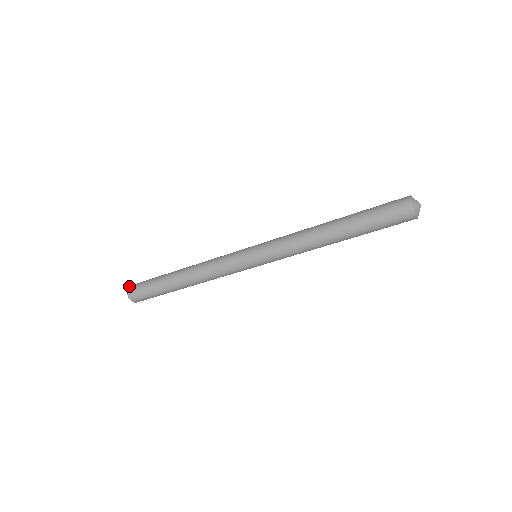
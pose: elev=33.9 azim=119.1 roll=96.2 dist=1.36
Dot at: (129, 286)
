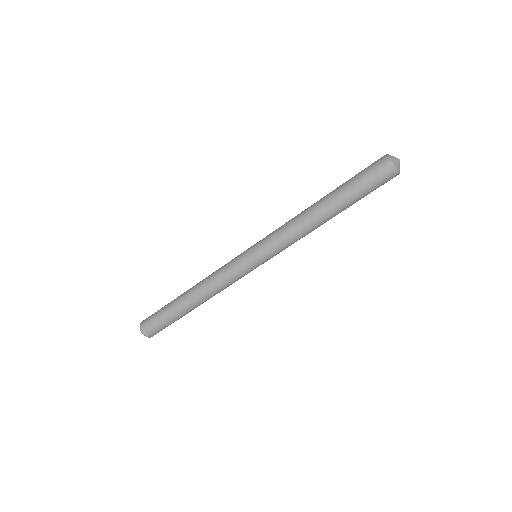
Dot at: occluded
